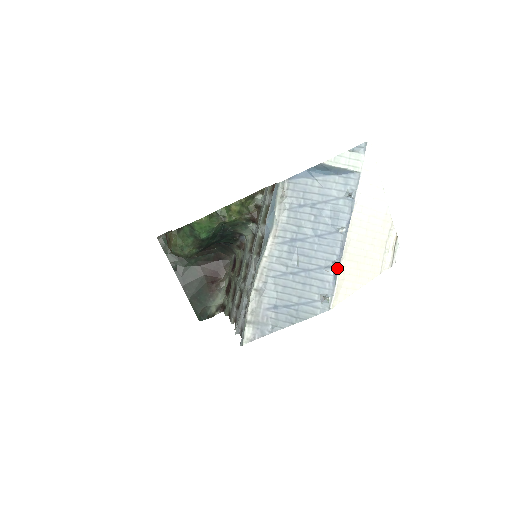
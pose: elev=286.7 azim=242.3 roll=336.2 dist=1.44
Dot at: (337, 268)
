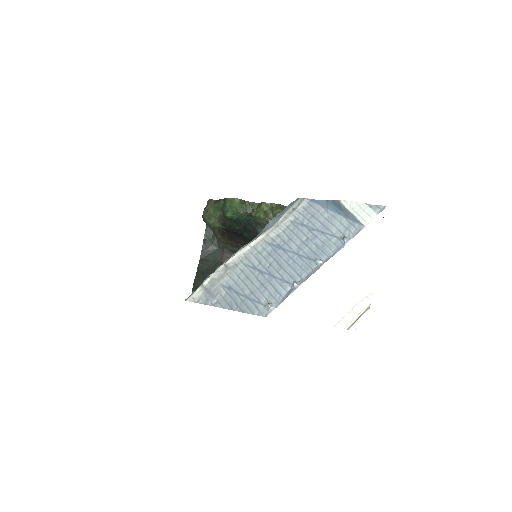
Dot at: (294, 288)
